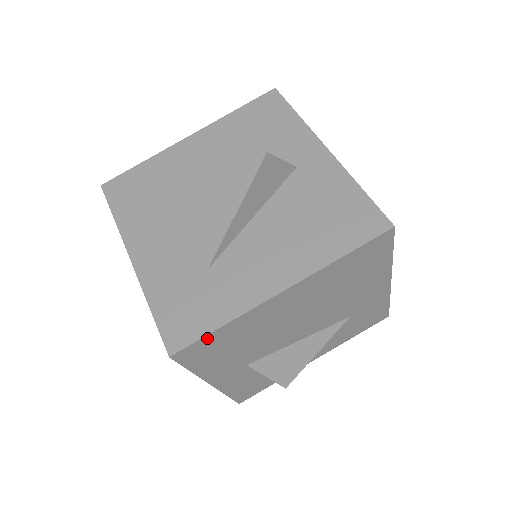
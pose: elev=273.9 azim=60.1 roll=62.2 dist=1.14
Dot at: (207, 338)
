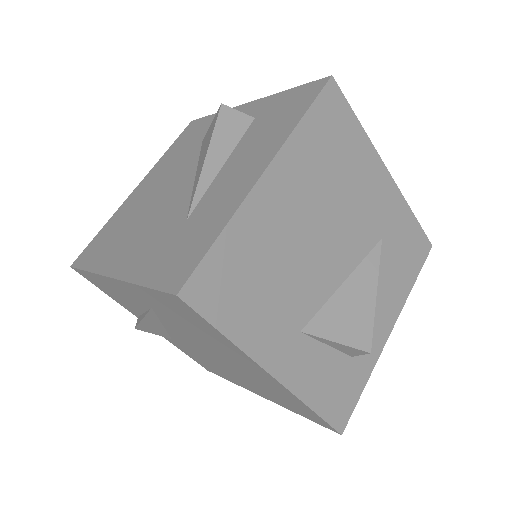
Dot at: (211, 258)
